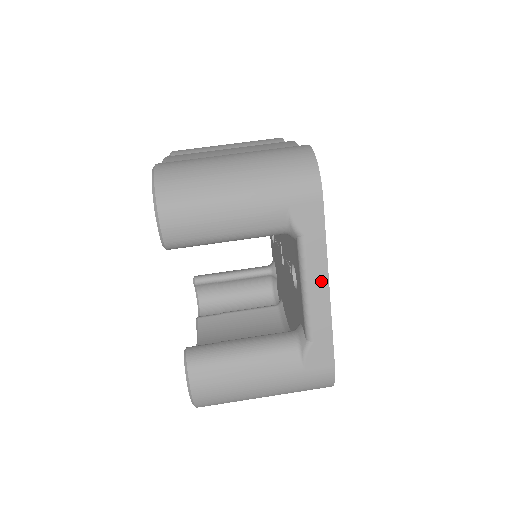
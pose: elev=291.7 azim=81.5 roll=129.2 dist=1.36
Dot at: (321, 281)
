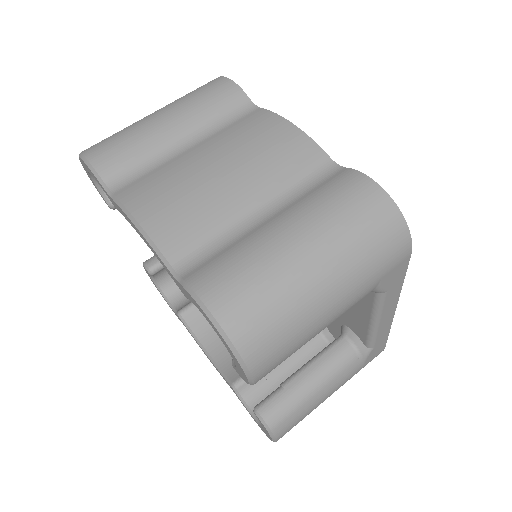
Dot at: (391, 310)
